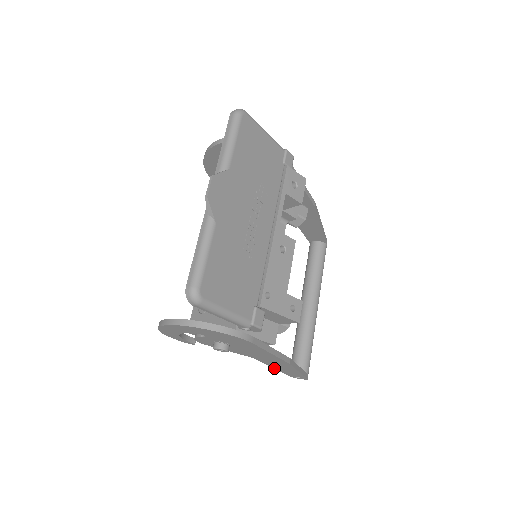
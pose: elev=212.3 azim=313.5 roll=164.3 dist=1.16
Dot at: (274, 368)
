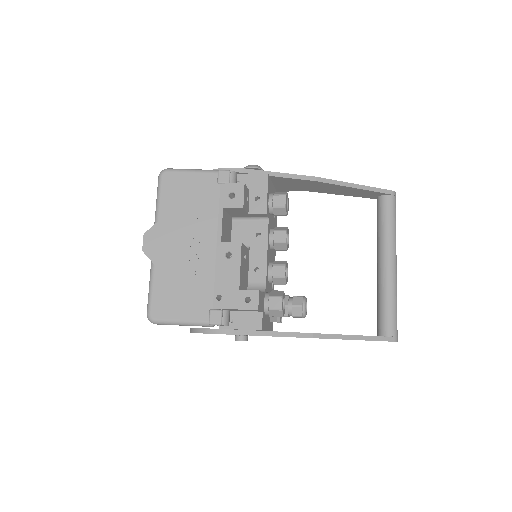
Dot at: occluded
